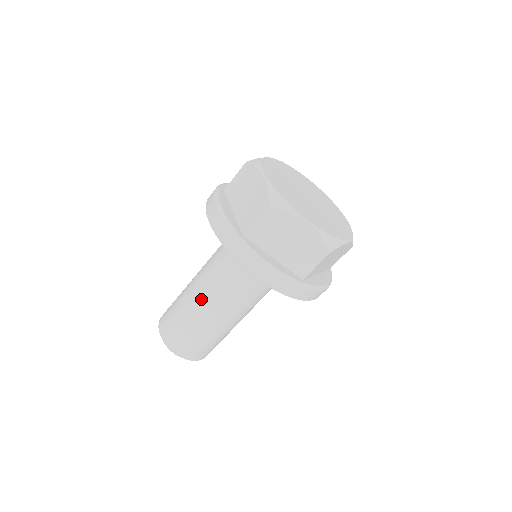
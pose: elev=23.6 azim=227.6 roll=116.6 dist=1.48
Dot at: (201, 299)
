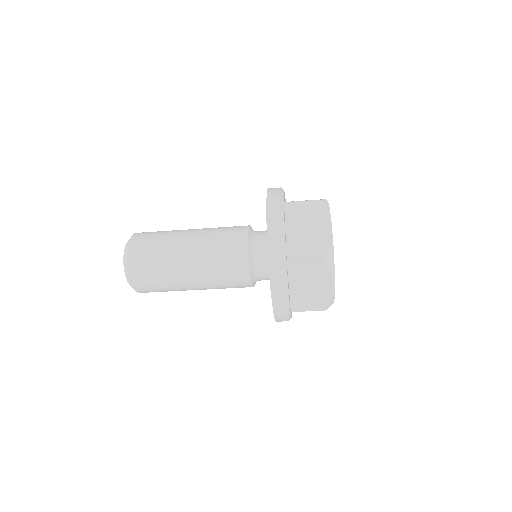
Dot at: (195, 261)
